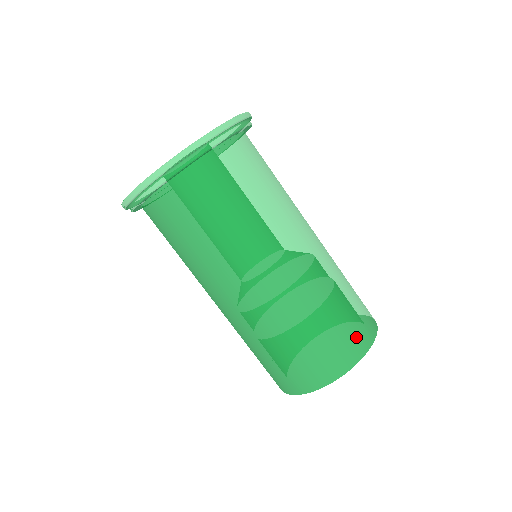
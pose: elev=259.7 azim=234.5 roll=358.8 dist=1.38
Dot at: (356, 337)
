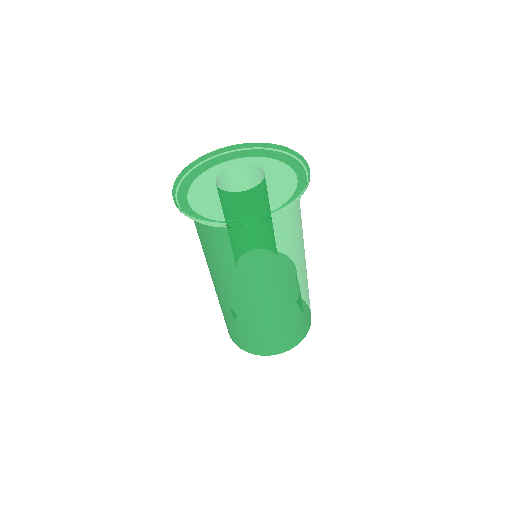
Dot at: (296, 336)
